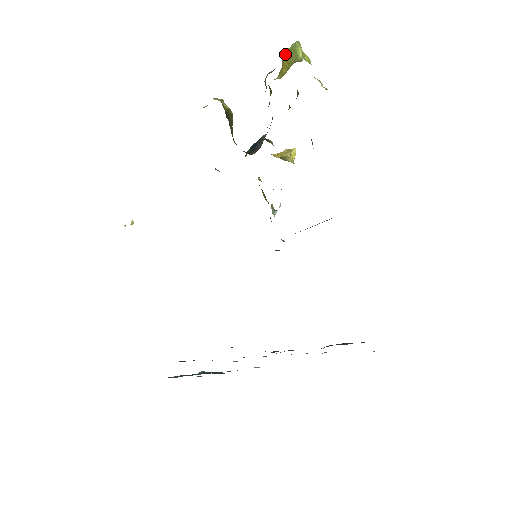
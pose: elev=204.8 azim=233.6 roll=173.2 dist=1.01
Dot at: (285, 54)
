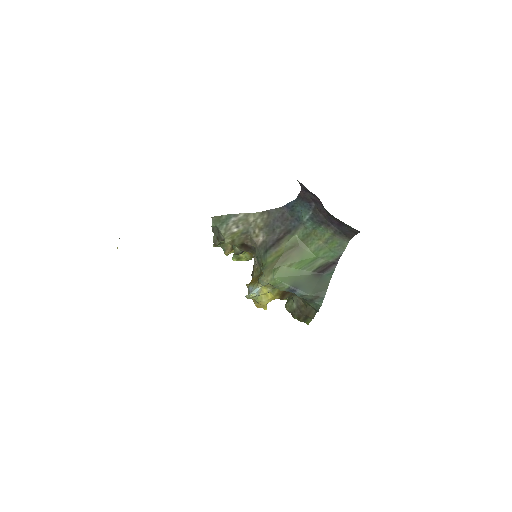
Dot at: occluded
